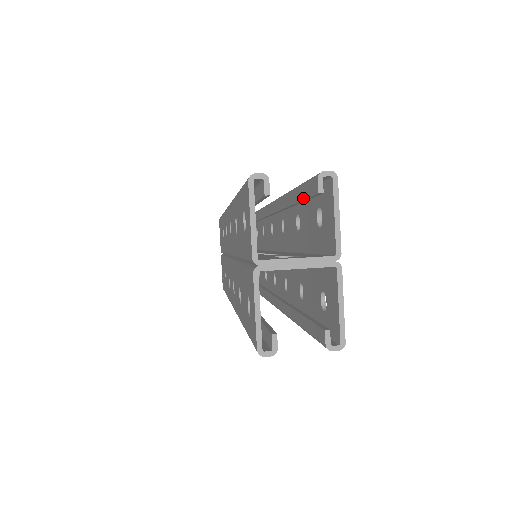
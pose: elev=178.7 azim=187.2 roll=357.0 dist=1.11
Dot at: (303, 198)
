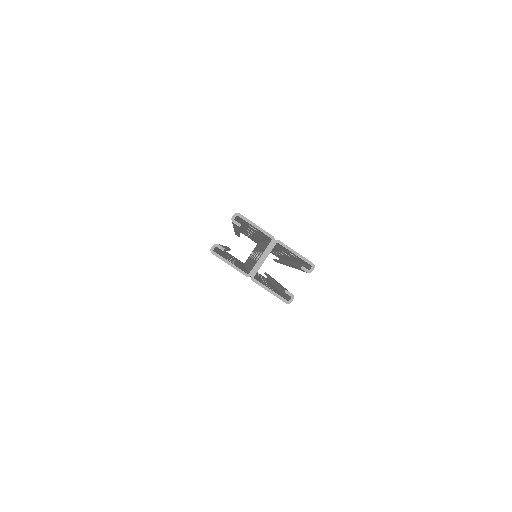
Dot at: occluded
